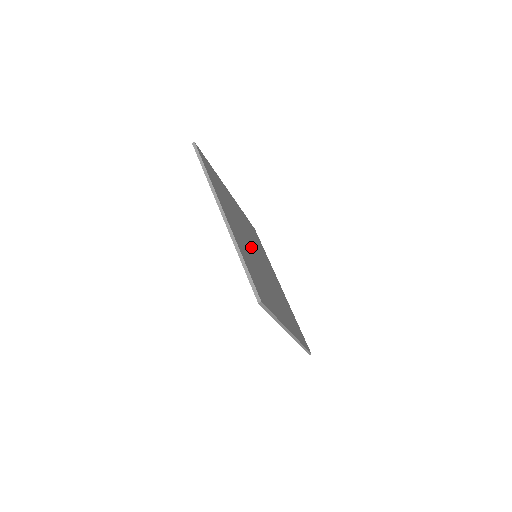
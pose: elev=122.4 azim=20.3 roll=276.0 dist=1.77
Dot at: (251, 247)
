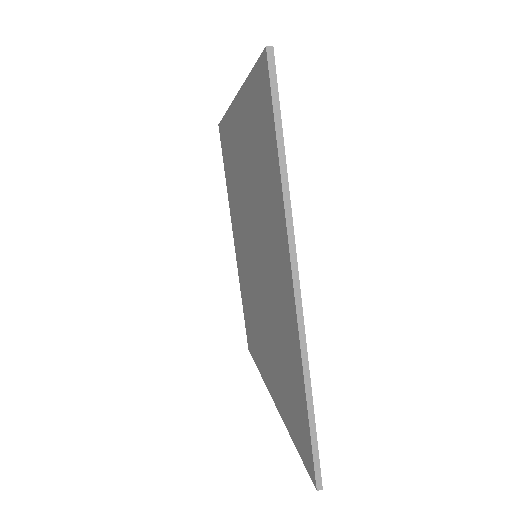
Dot at: occluded
